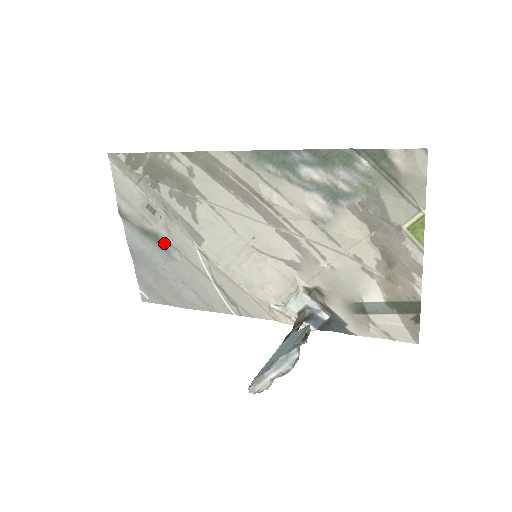
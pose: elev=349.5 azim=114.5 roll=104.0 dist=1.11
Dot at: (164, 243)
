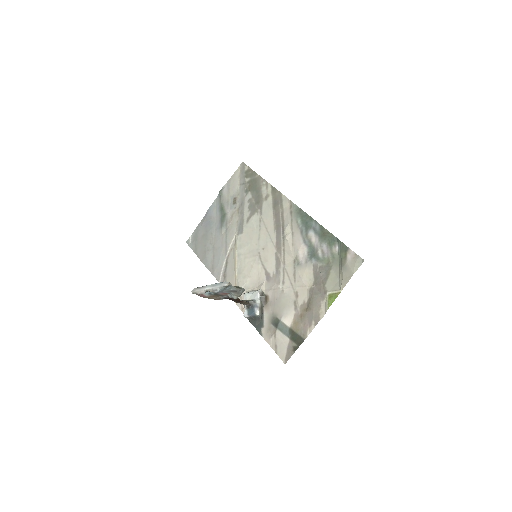
Dot at: (224, 221)
